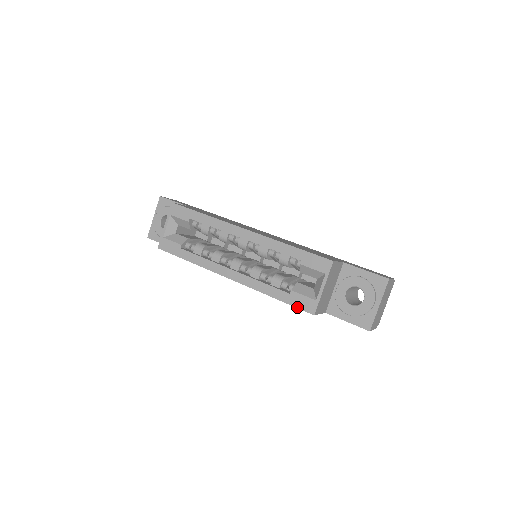
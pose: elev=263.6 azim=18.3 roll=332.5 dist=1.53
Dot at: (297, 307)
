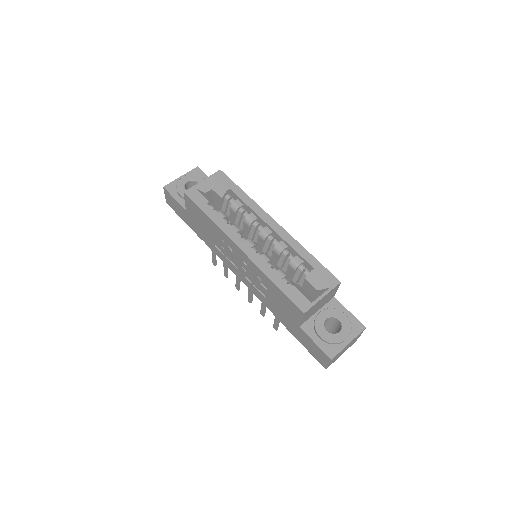
Dot at: (292, 300)
